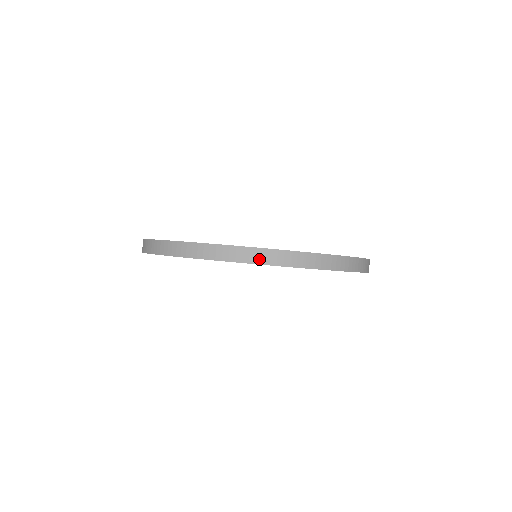
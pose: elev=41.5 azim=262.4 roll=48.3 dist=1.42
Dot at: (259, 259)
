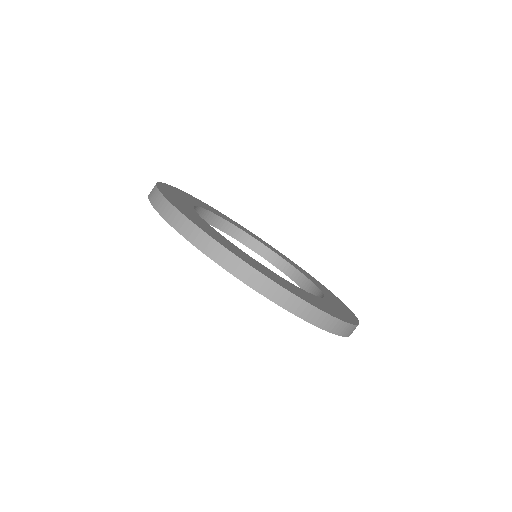
Dot at: (257, 285)
